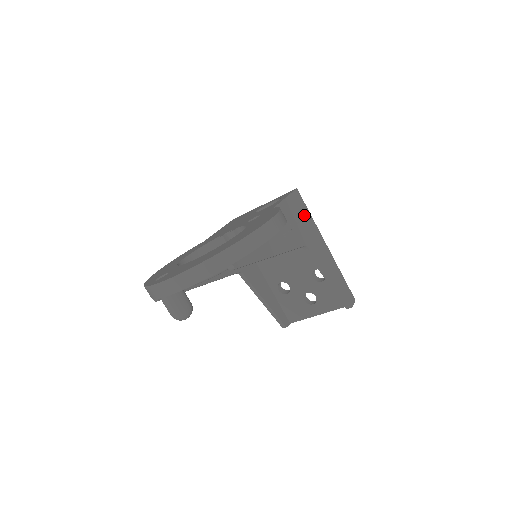
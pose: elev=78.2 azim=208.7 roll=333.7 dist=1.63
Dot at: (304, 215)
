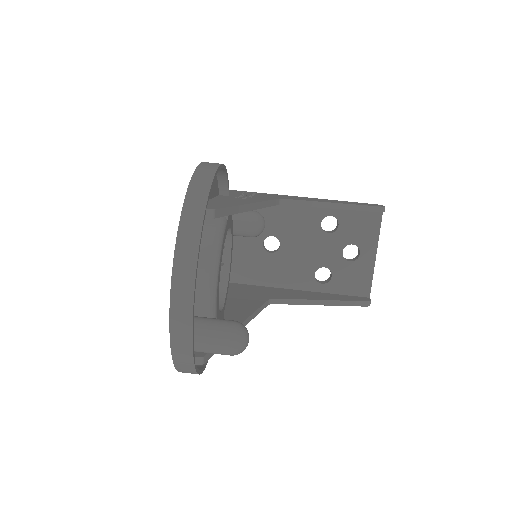
Dot at: occluded
